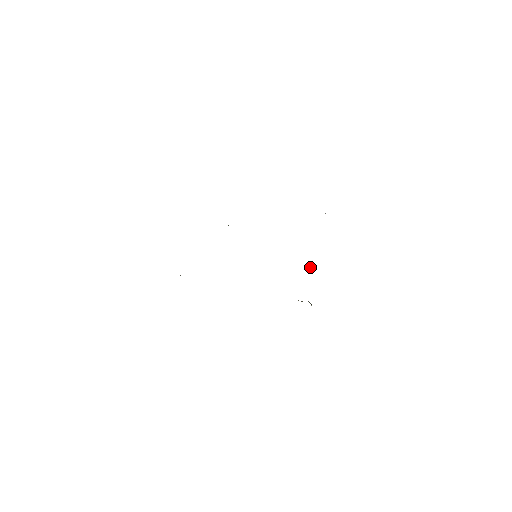
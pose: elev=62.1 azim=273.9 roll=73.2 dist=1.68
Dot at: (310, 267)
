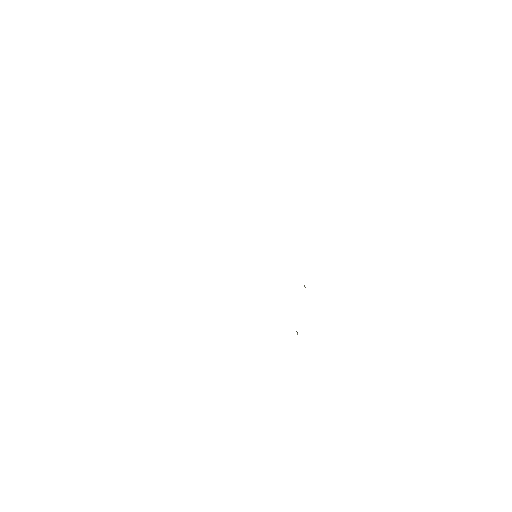
Dot at: occluded
